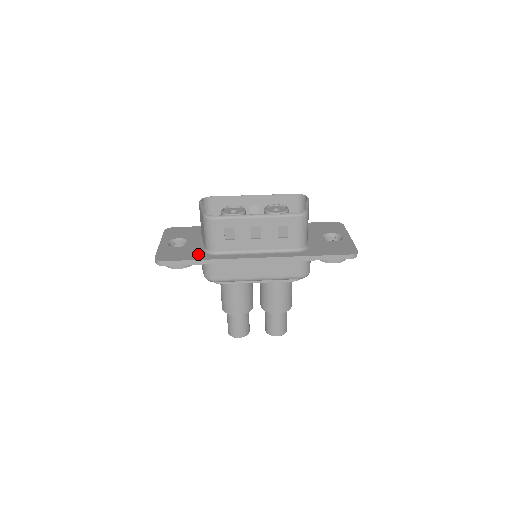
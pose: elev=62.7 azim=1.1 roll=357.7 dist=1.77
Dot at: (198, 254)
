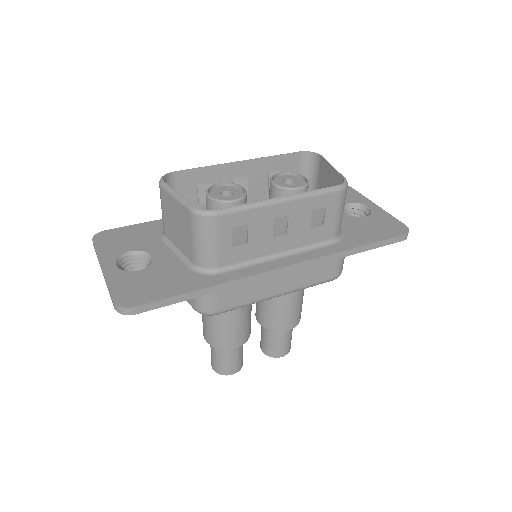
Dot at: (188, 278)
